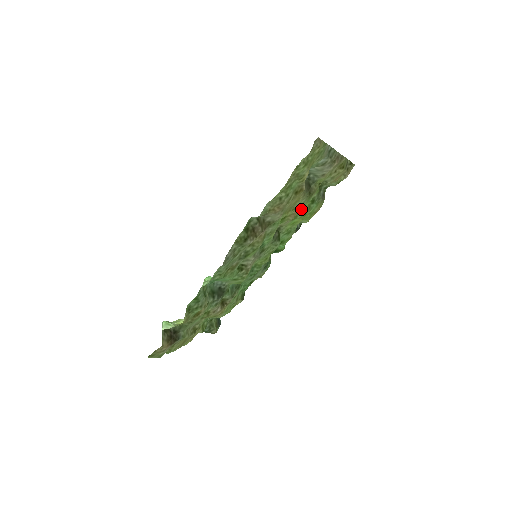
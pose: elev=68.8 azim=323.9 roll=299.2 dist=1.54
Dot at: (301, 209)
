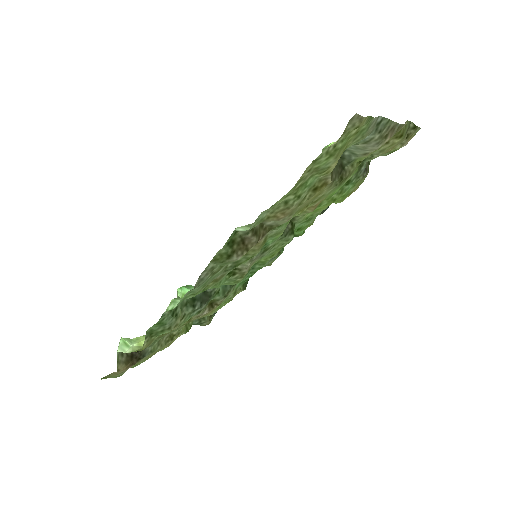
Dot at: occluded
